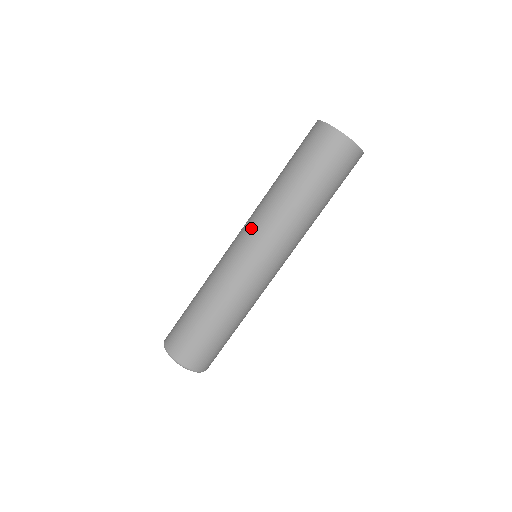
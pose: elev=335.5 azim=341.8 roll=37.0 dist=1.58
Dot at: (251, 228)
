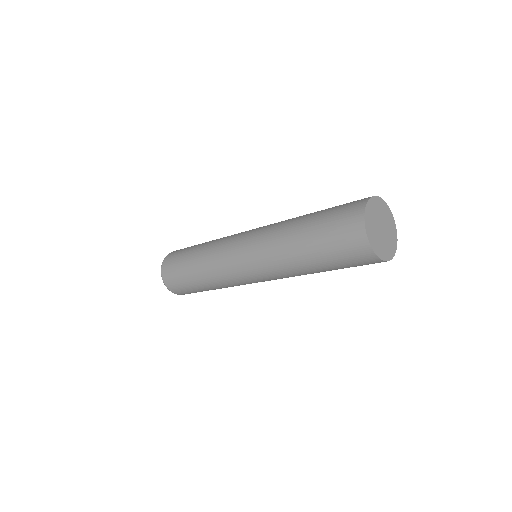
Dot at: (258, 230)
